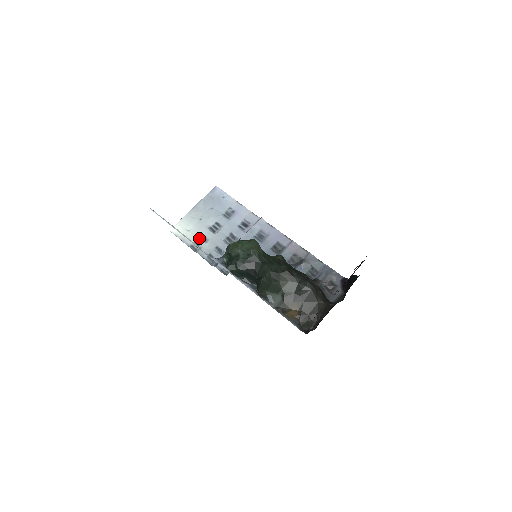
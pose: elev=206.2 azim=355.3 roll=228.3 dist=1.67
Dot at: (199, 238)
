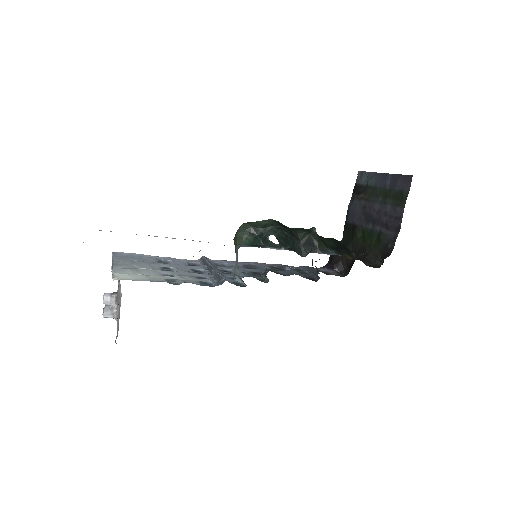
Dot at: (164, 276)
